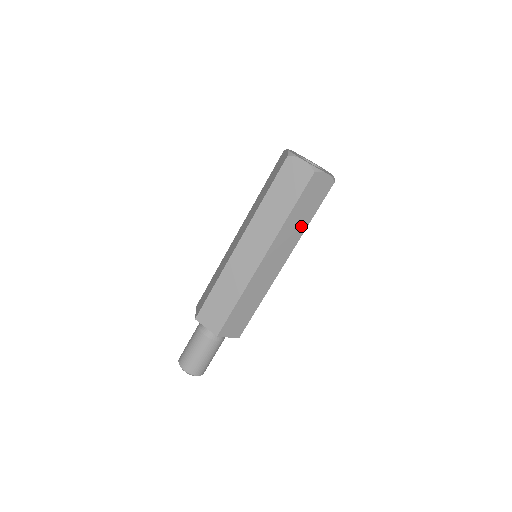
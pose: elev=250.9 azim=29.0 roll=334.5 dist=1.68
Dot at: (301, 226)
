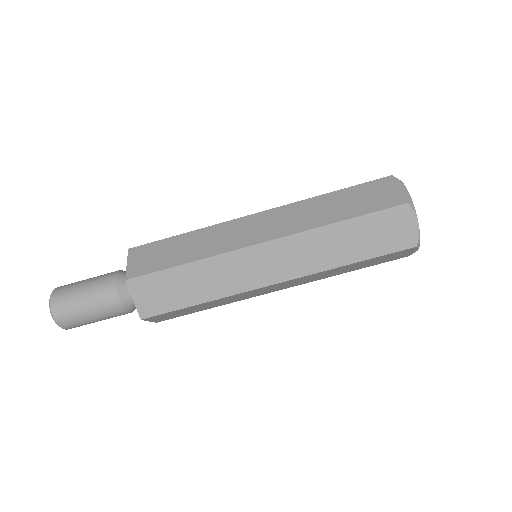
Dot at: (337, 256)
